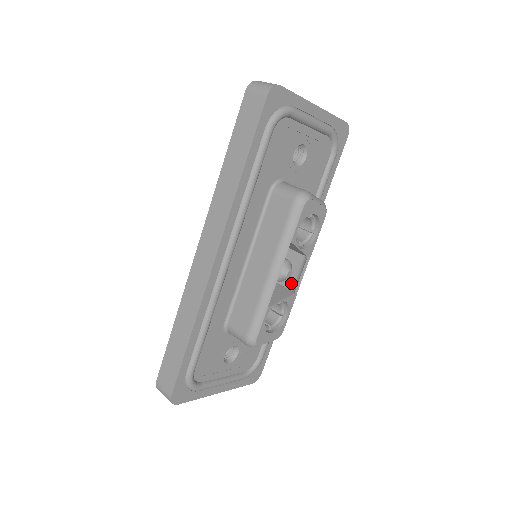
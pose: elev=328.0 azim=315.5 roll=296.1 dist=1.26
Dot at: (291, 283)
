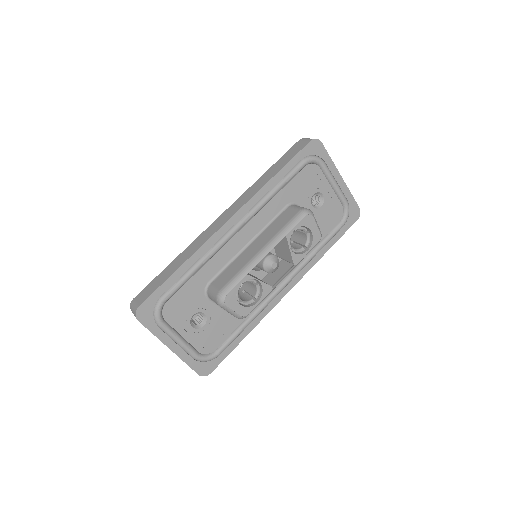
Dot at: (272, 284)
